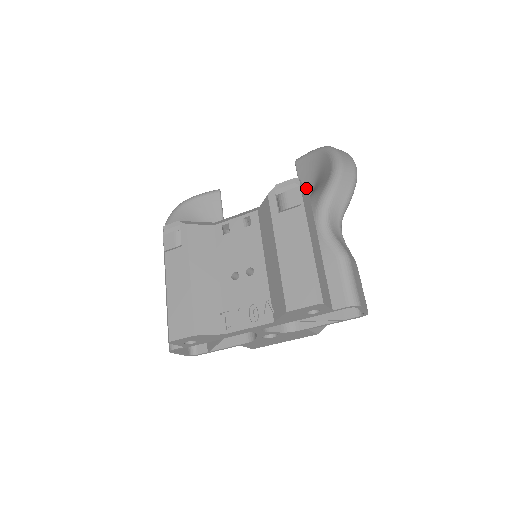
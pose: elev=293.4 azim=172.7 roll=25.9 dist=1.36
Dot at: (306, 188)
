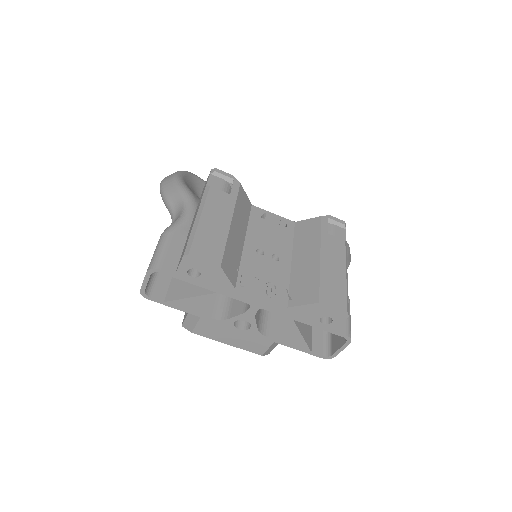
Dot at: occluded
